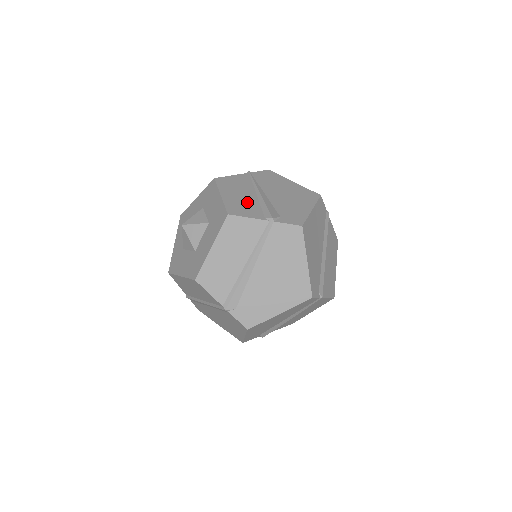
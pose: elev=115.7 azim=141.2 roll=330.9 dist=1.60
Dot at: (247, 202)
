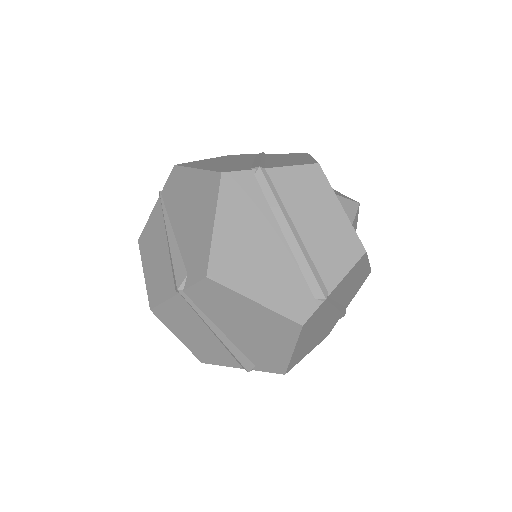
Dot at: (161, 268)
